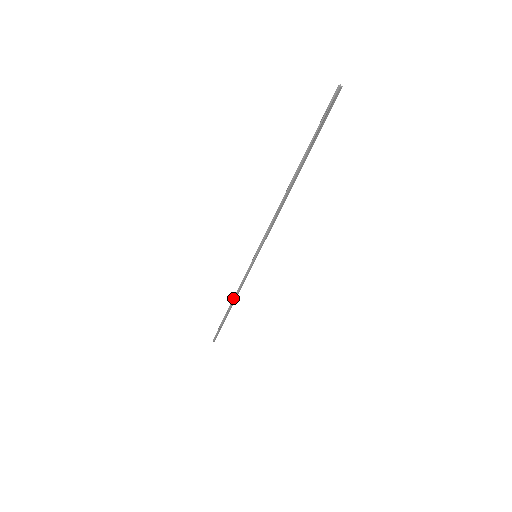
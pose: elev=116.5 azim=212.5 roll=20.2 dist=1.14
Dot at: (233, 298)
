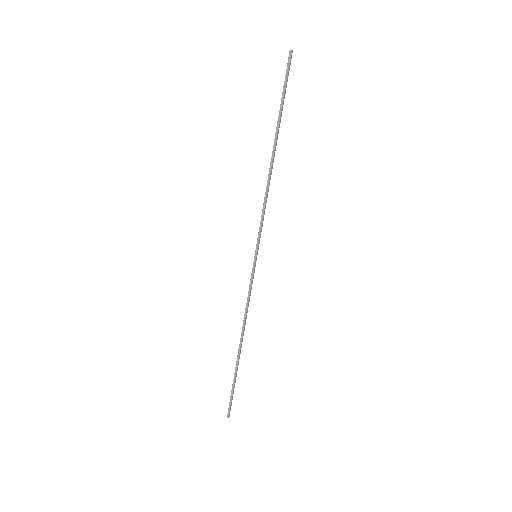
Dot at: occluded
